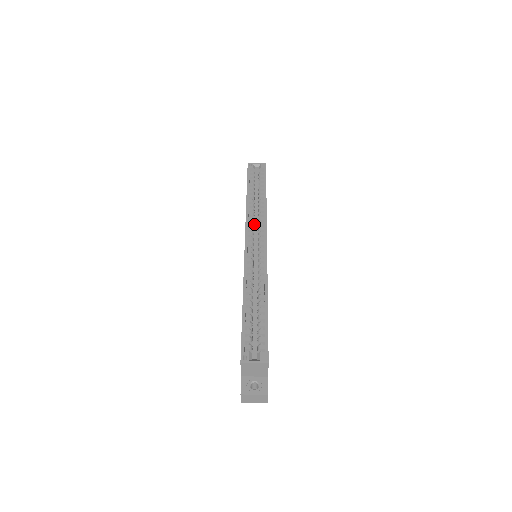
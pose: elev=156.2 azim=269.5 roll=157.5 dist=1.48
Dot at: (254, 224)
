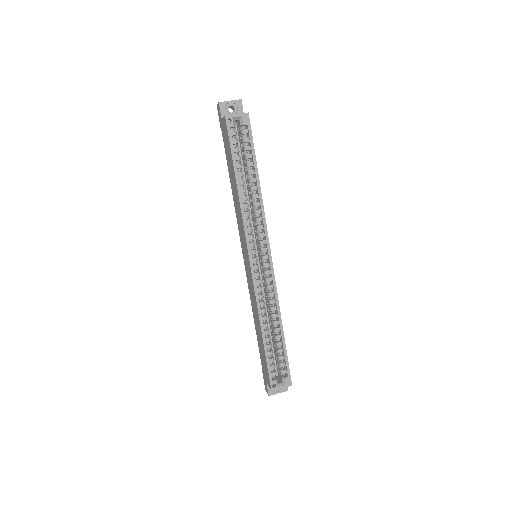
Dot at: occluded
